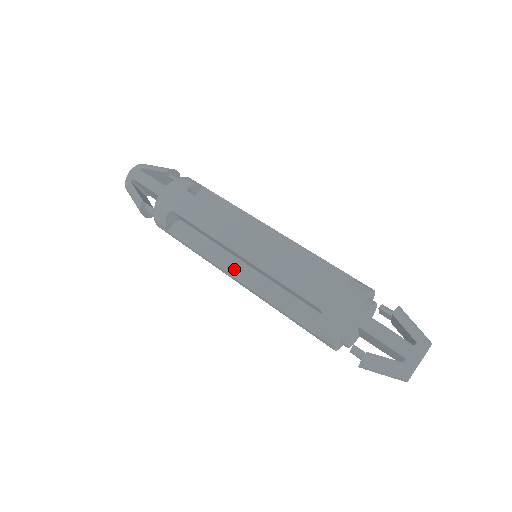
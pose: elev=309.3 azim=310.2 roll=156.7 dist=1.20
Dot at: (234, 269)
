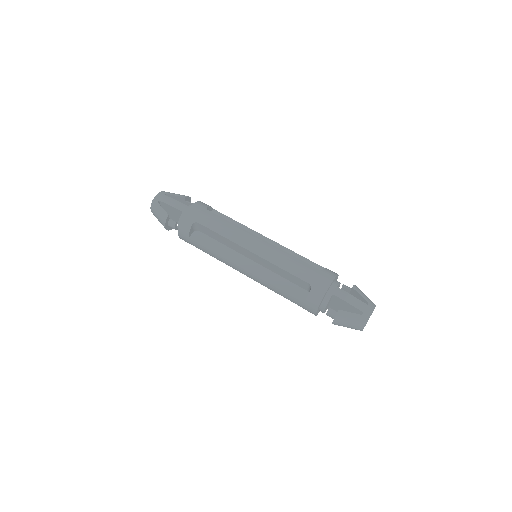
Dot at: (243, 263)
